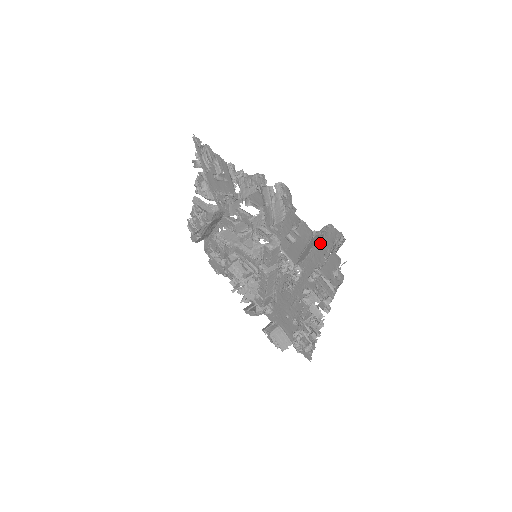
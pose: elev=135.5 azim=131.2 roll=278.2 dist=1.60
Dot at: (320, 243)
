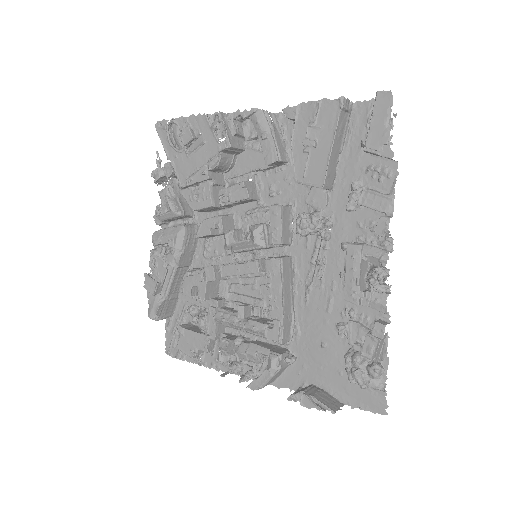
Dot at: (348, 145)
